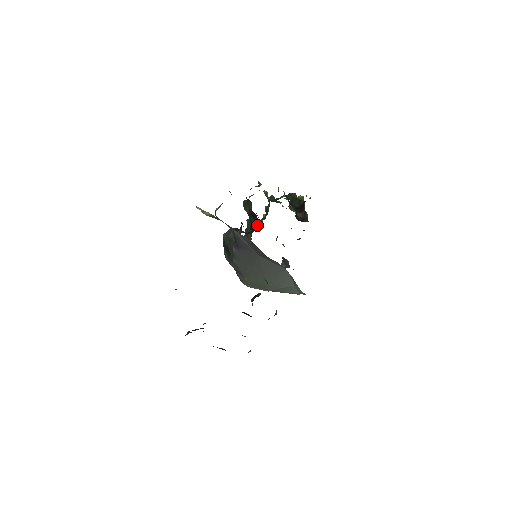
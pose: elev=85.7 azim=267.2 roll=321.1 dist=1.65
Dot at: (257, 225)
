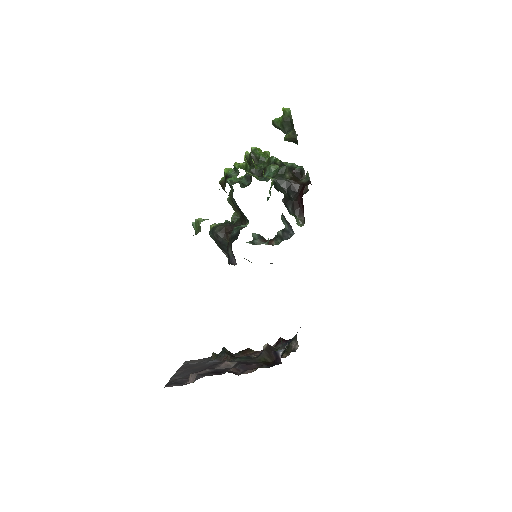
Dot at: (247, 221)
